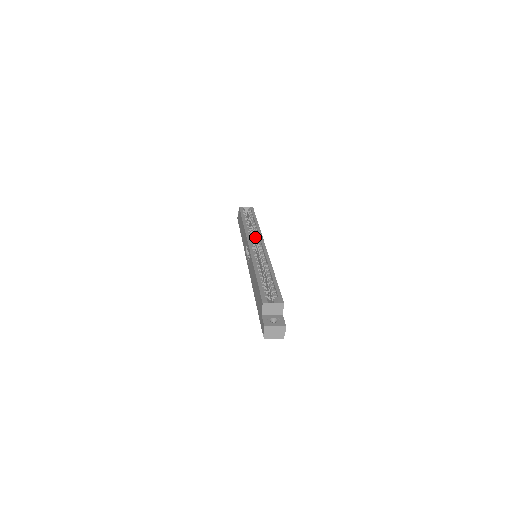
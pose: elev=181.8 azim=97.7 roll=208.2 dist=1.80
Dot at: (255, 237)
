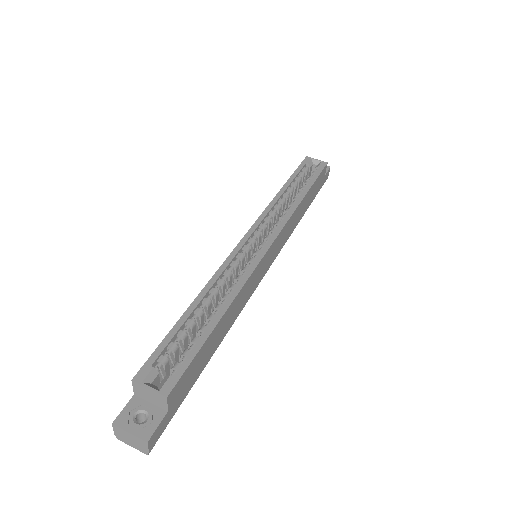
Dot at: occluded
